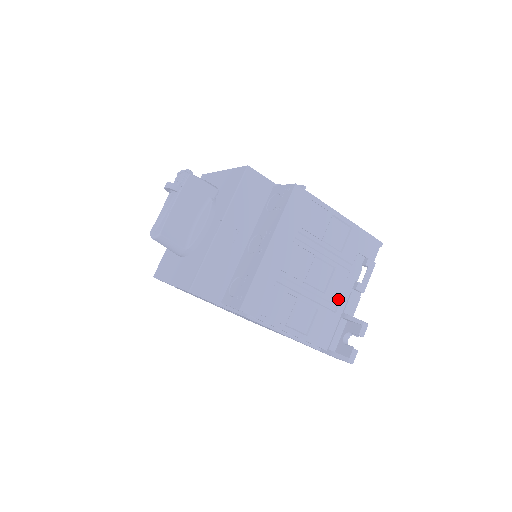
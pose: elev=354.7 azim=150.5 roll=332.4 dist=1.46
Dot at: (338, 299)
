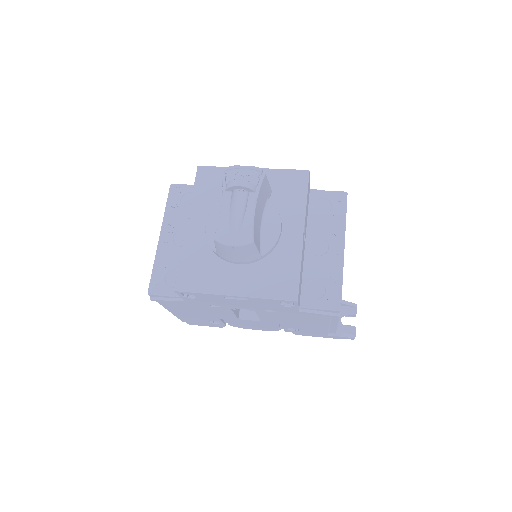
Dot at: occluded
